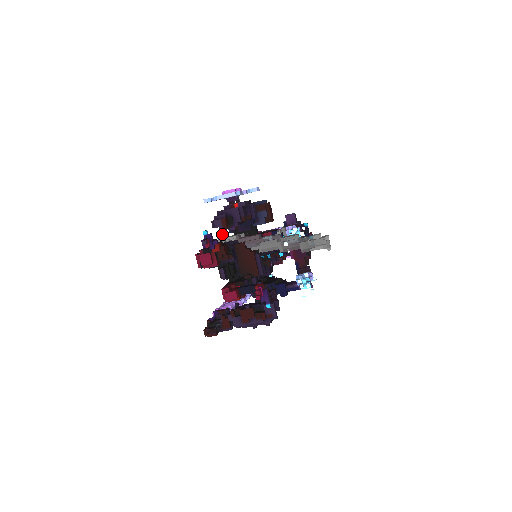
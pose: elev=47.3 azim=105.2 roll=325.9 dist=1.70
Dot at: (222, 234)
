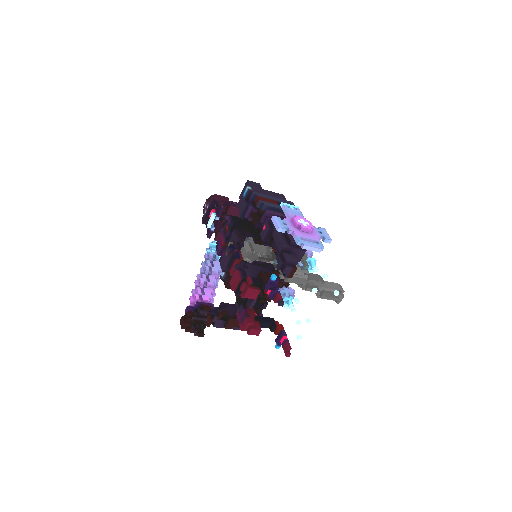
Dot at: (254, 243)
